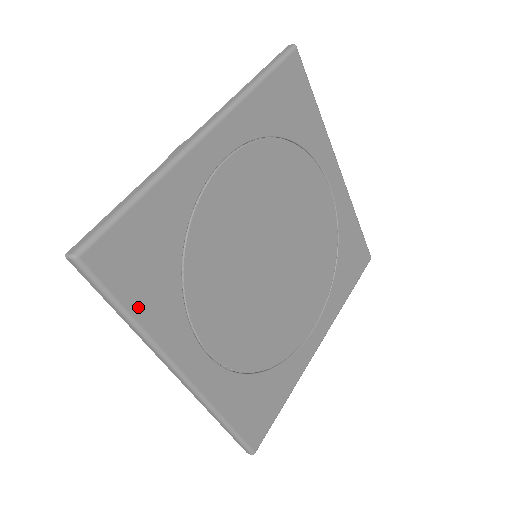
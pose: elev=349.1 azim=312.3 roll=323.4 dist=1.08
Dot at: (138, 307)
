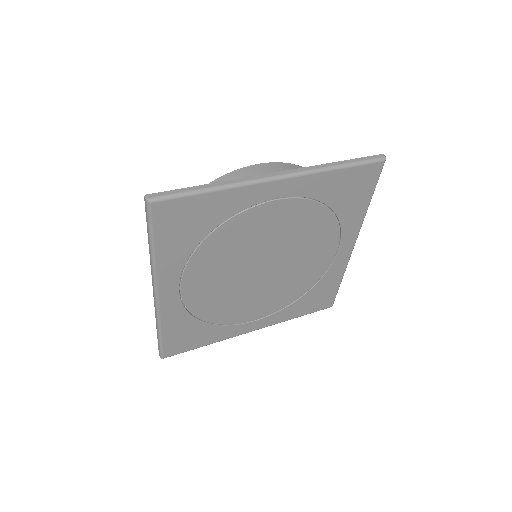
Dot at: (161, 245)
